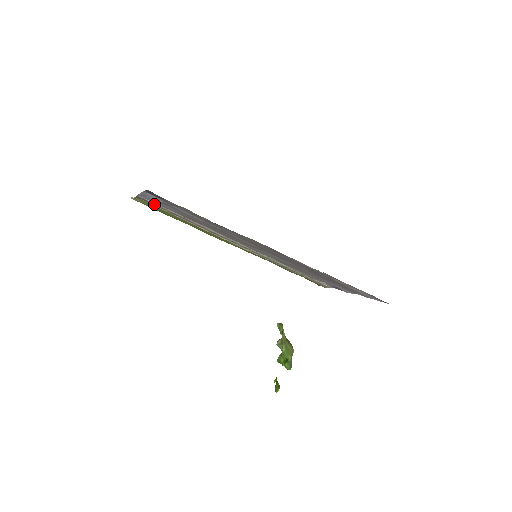
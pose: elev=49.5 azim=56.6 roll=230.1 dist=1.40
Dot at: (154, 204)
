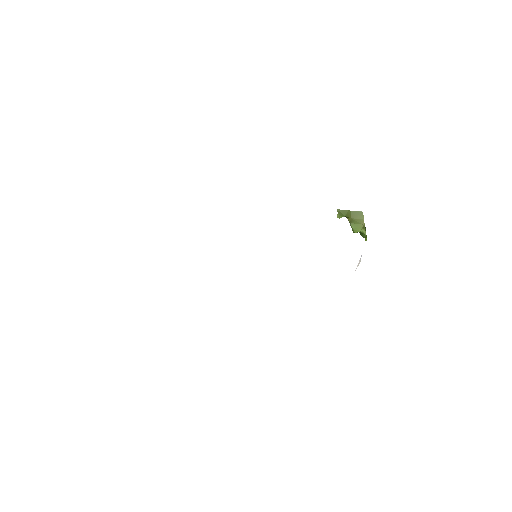
Dot at: occluded
